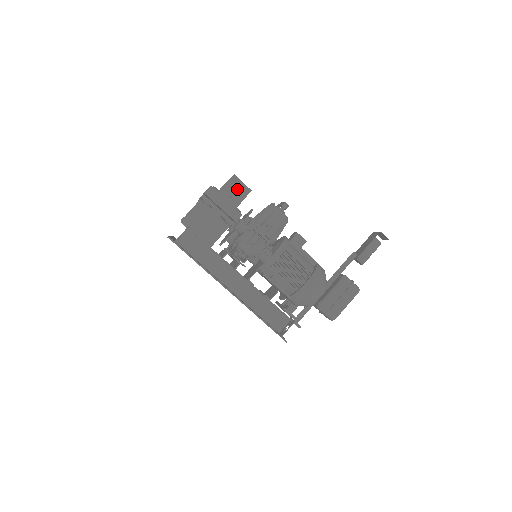
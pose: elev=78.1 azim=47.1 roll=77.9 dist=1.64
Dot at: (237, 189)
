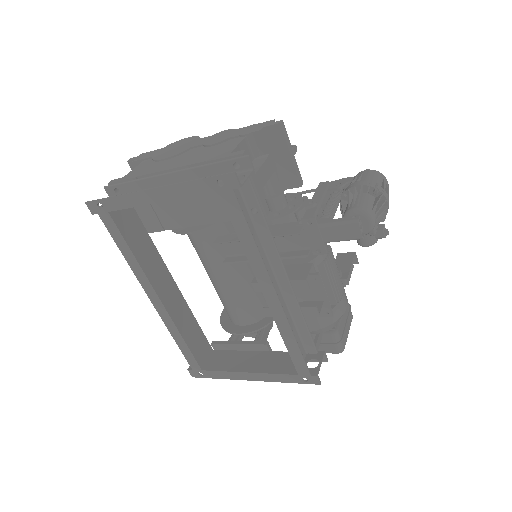
Dot at: occluded
